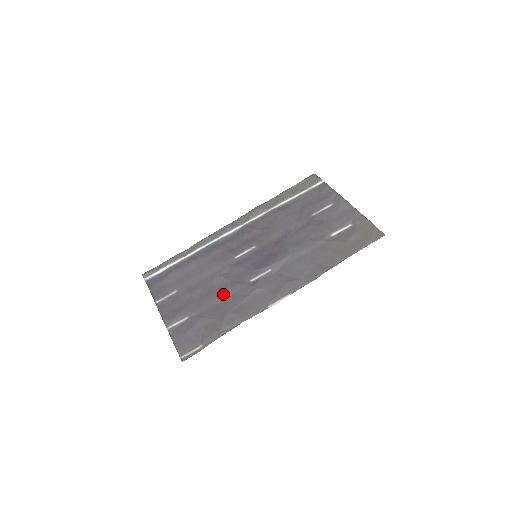
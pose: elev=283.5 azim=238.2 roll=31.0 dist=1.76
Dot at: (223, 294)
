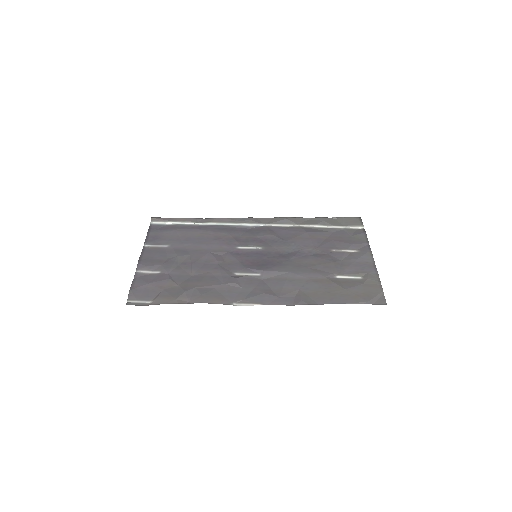
Dot at: (203, 271)
